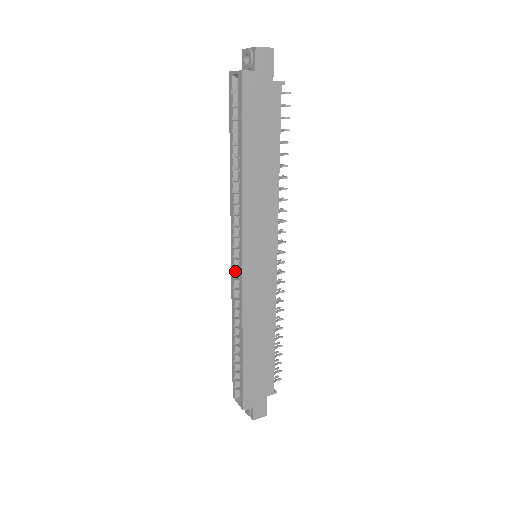
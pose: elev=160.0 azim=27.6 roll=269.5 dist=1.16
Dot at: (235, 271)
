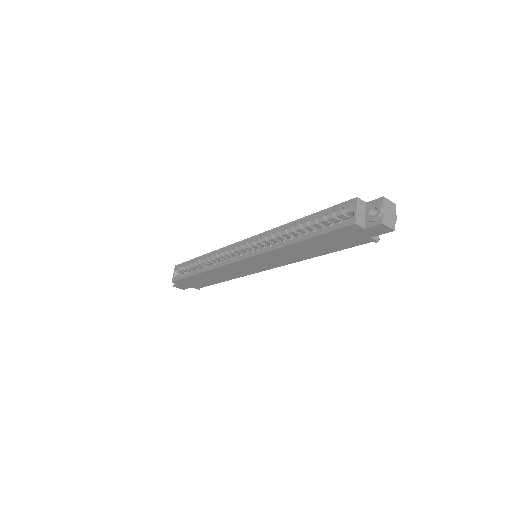
Dot at: (236, 249)
